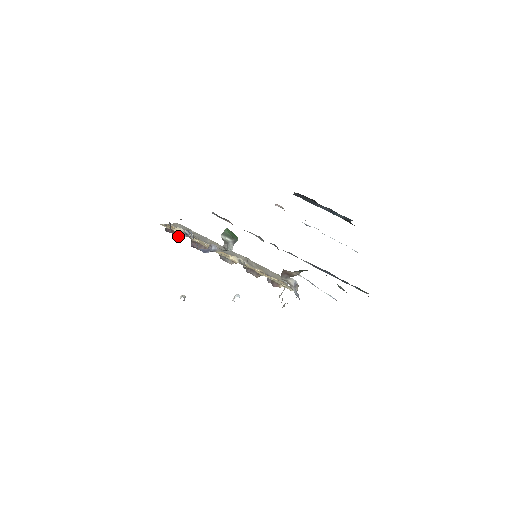
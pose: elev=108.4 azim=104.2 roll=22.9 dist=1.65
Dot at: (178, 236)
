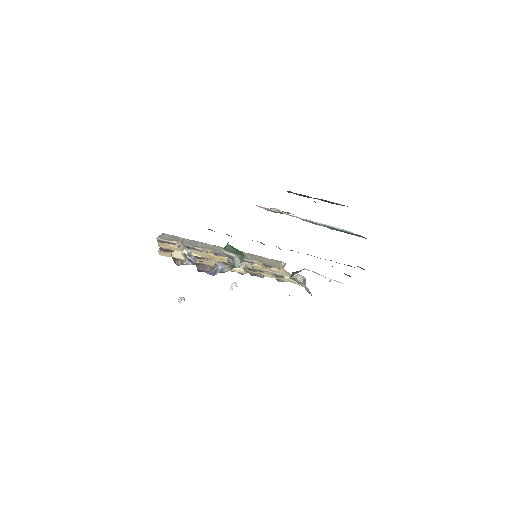
Dot at: occluded
